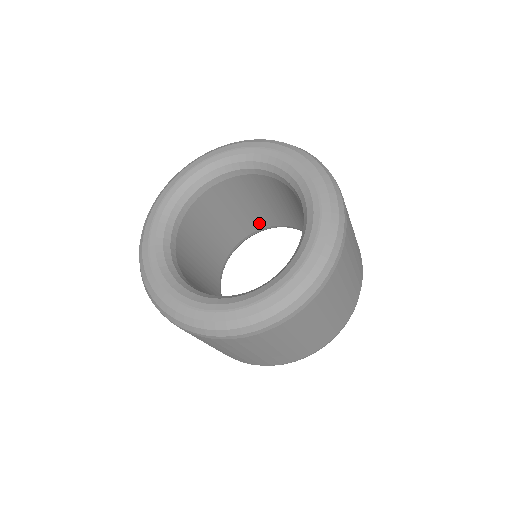
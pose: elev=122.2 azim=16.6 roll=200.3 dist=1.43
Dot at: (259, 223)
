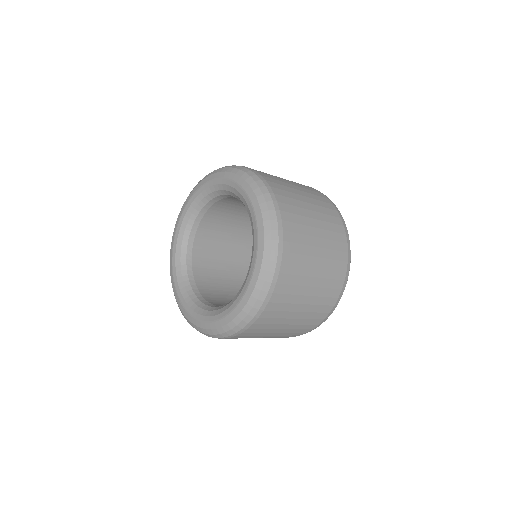
Dot at: (249, 247)
